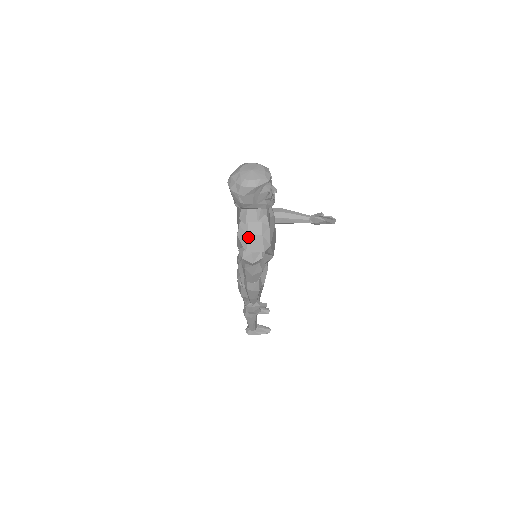
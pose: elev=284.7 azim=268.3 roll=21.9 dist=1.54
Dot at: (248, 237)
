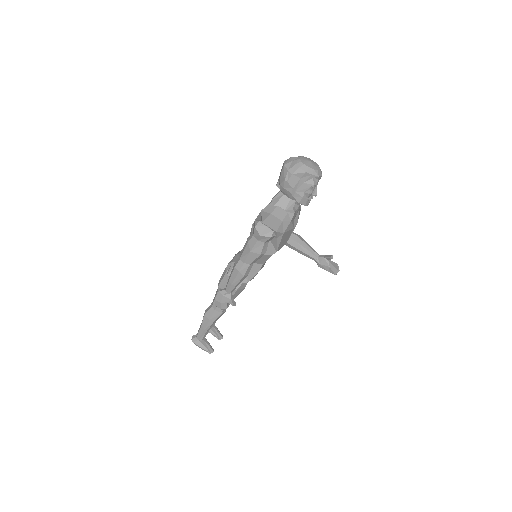
Dot at: (270, 215)
